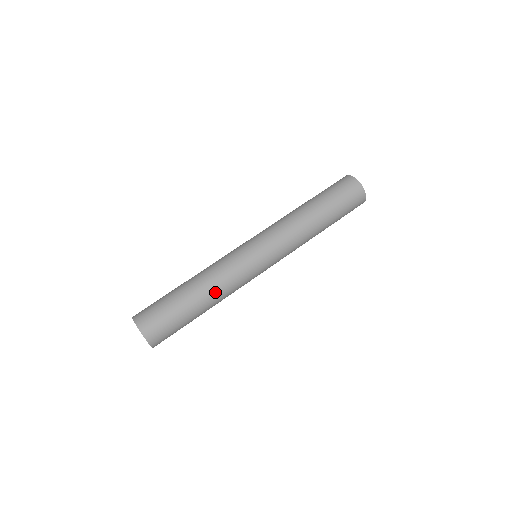
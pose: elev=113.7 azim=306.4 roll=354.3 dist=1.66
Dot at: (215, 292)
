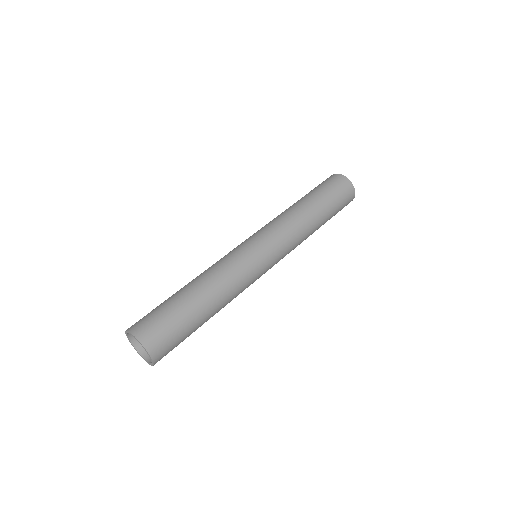
Dot at: (220, 291)
